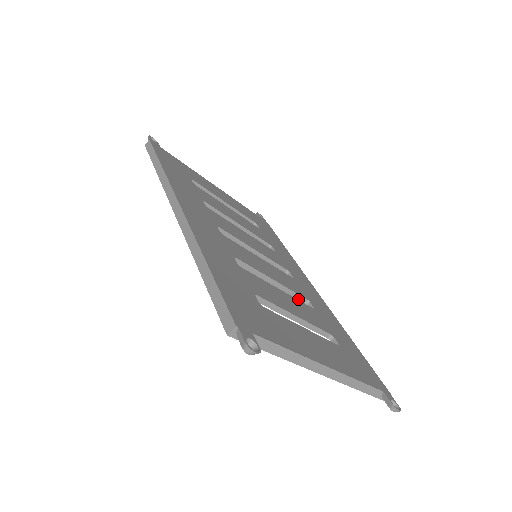
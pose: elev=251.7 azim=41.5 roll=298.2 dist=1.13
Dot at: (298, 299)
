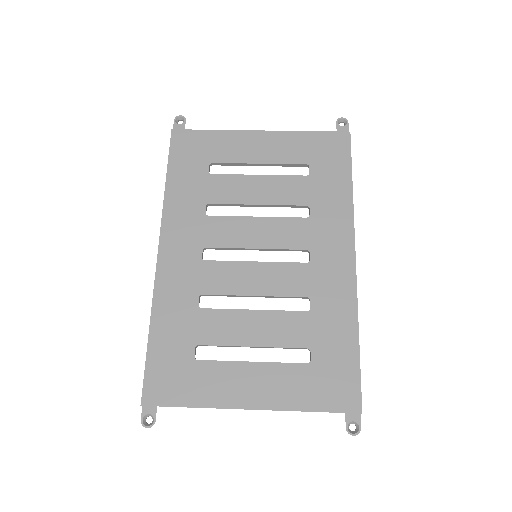
Dot at: occluded
